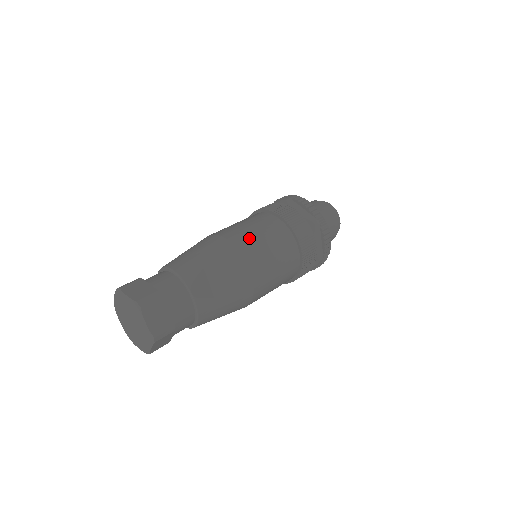
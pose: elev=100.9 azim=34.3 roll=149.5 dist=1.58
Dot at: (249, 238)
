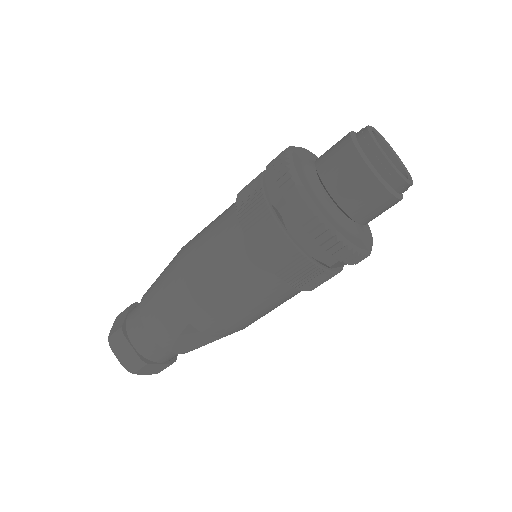
Dot at: (222, 305)
